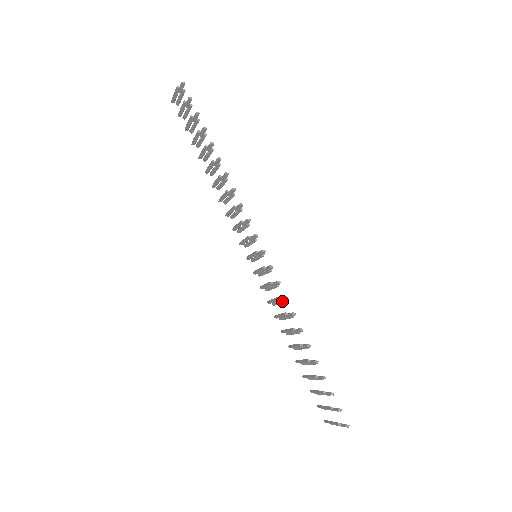
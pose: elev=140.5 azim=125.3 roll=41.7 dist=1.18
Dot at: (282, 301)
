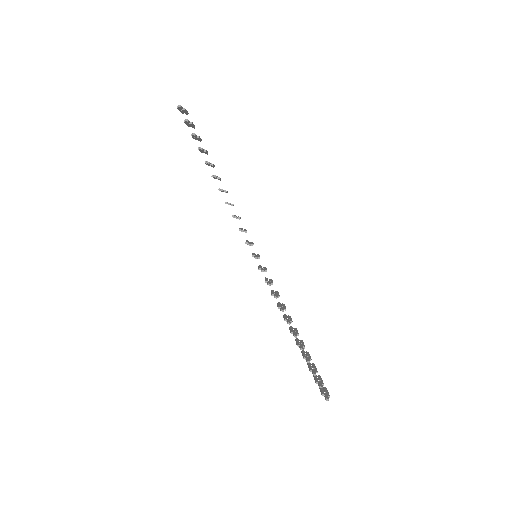
Dot at: occluded
